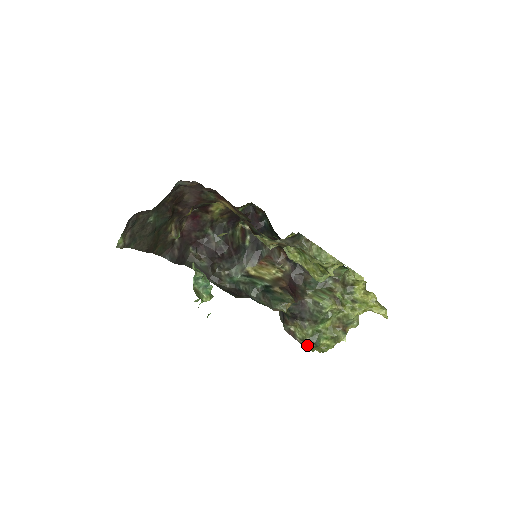
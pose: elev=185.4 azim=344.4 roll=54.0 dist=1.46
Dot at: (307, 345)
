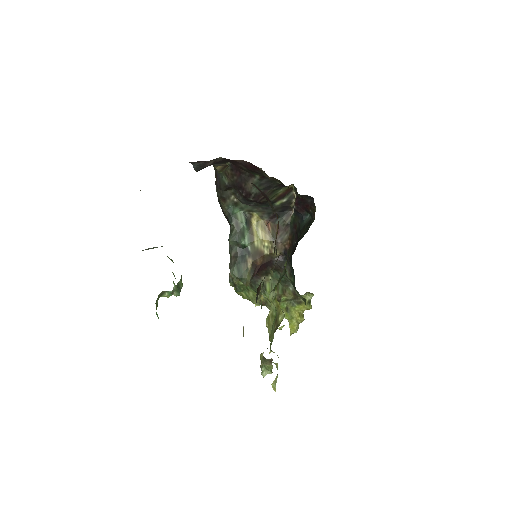
Dot at: (232, 283)
